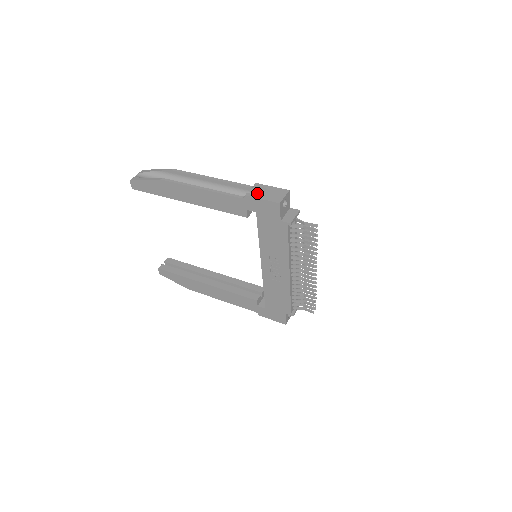
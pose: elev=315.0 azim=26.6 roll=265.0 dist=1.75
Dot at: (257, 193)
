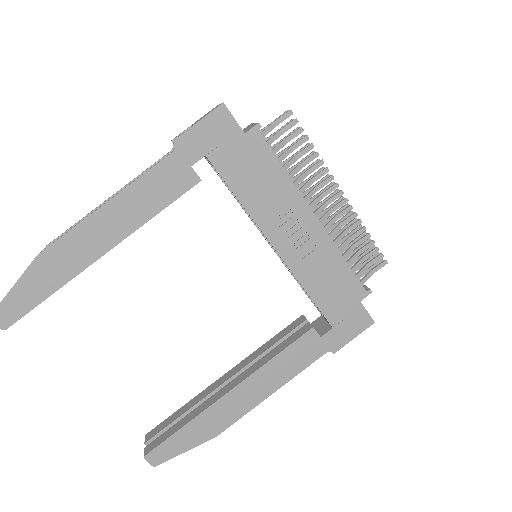
Dot at: occluded
